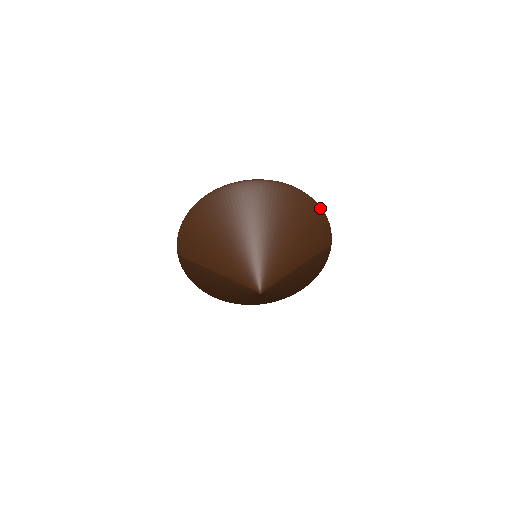
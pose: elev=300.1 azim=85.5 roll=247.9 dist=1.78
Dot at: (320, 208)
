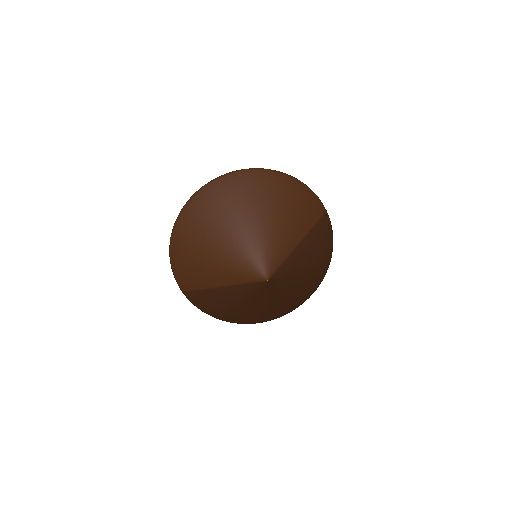
Dot at: (293, 178)
